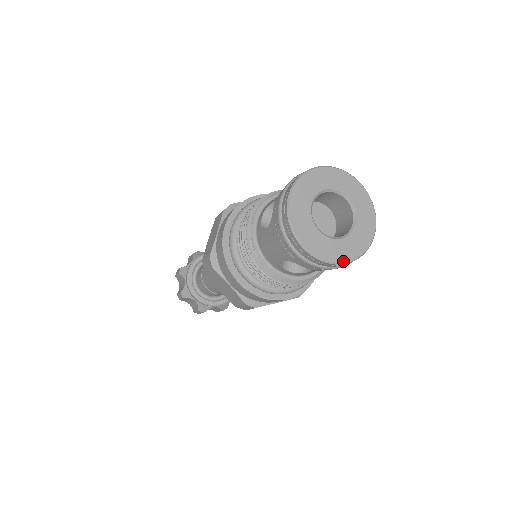
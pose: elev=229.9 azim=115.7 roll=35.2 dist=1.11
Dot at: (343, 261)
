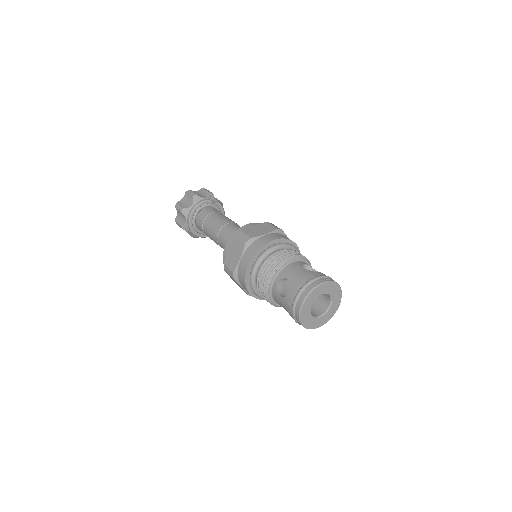
Dot at: occluded
